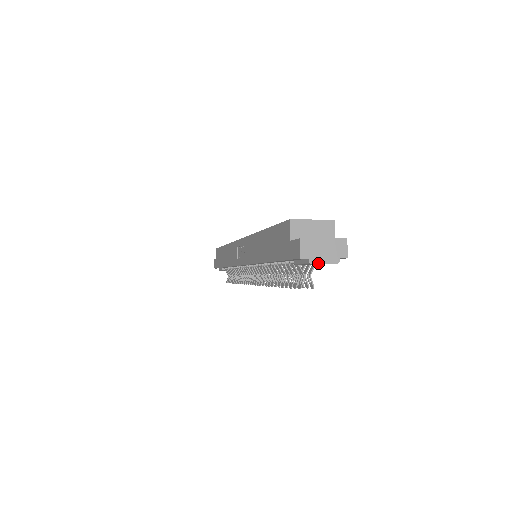
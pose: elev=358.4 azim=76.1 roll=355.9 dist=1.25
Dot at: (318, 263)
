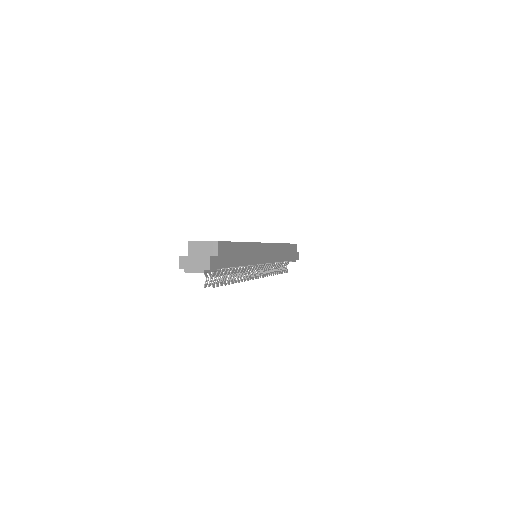
Dot at: (190, 272)
